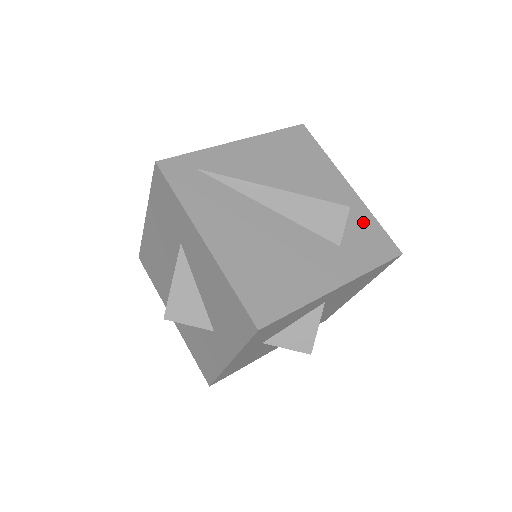
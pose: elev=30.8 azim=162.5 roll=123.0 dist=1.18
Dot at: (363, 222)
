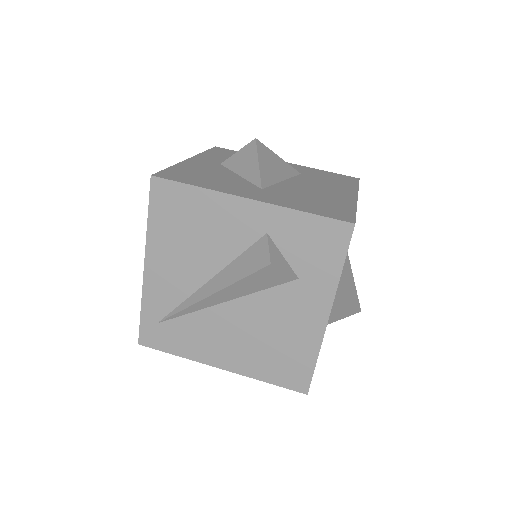
Dot at: (295, 230)
